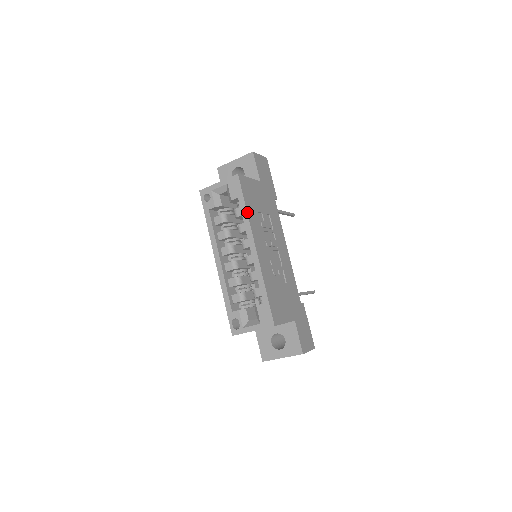
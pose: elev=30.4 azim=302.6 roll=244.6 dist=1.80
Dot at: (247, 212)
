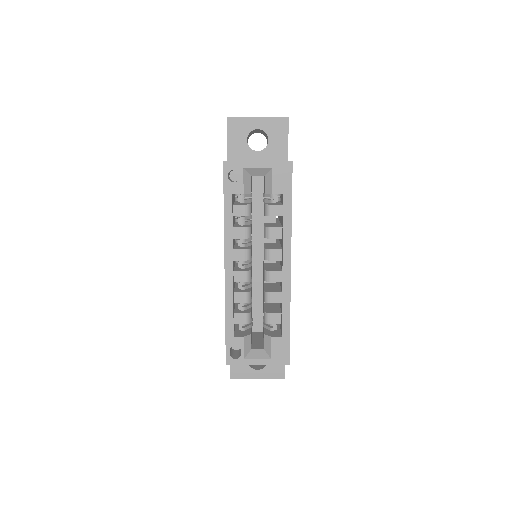
Dot at: (291, 217)
